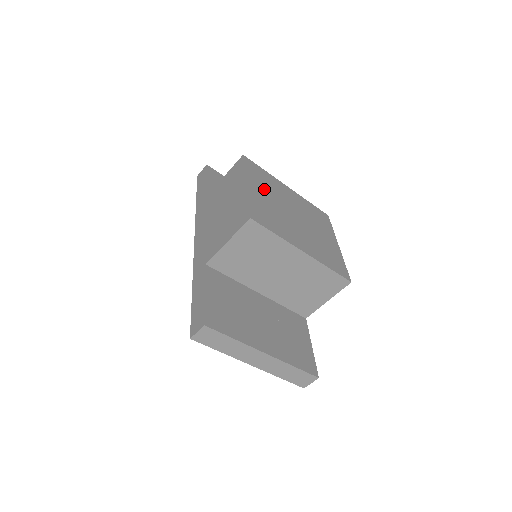
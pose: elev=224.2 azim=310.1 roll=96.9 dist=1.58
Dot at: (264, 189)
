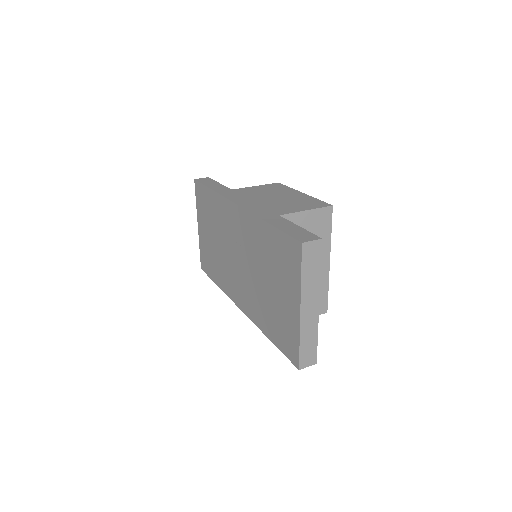
Dot at: occluded
